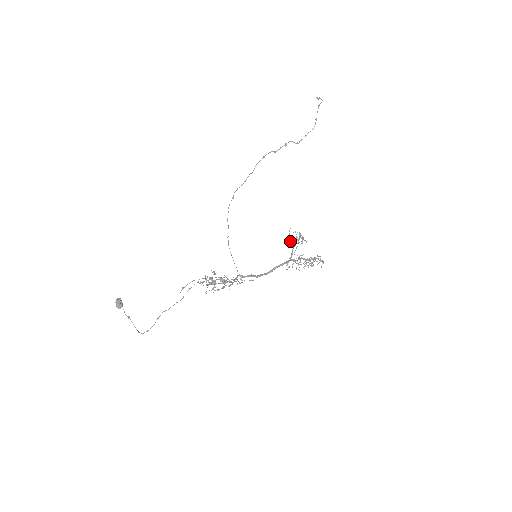
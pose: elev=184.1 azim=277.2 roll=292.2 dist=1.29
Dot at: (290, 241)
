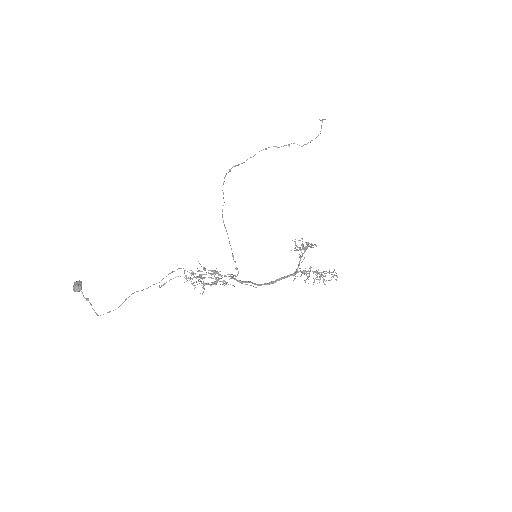
Dot at: occluded
